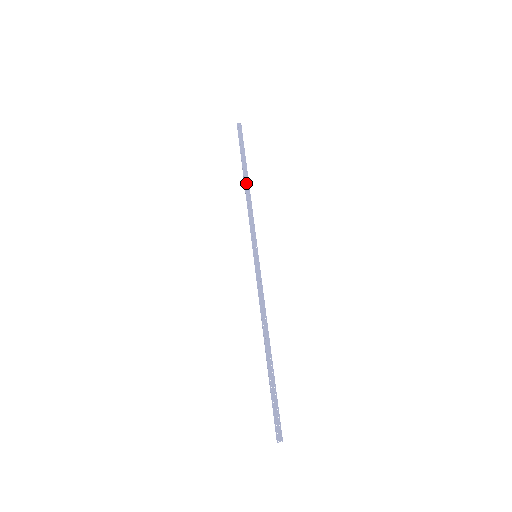
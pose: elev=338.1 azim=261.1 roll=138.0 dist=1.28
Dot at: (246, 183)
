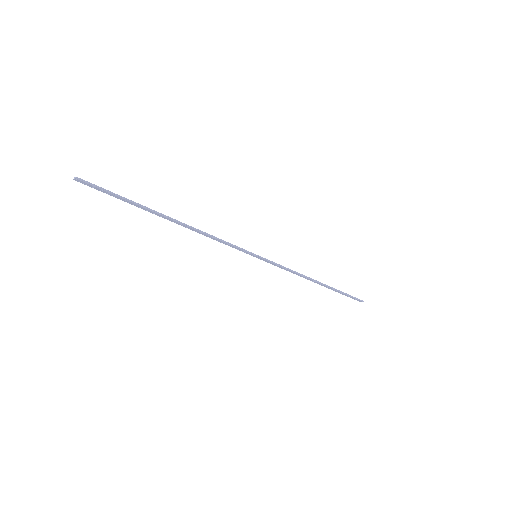
Dot at: (316, 281)
